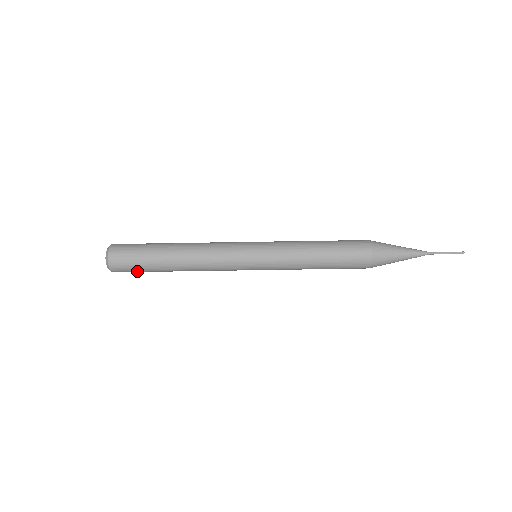
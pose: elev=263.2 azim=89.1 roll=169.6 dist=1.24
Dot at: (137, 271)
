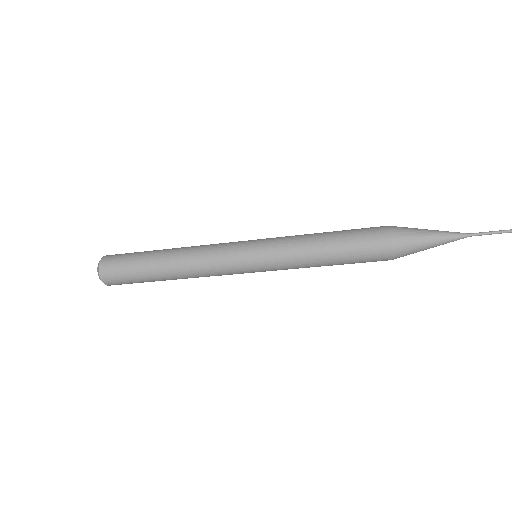
Dot at: occluded
